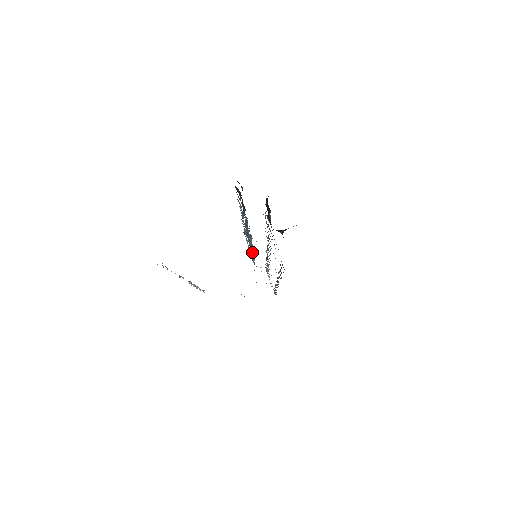
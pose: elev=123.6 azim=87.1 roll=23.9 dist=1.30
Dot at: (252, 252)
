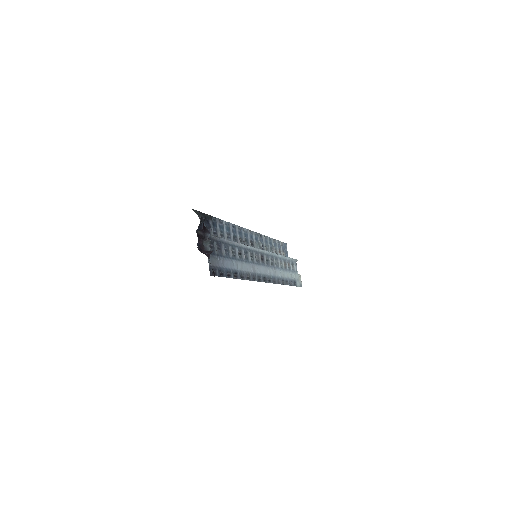
Dot at: occluded
